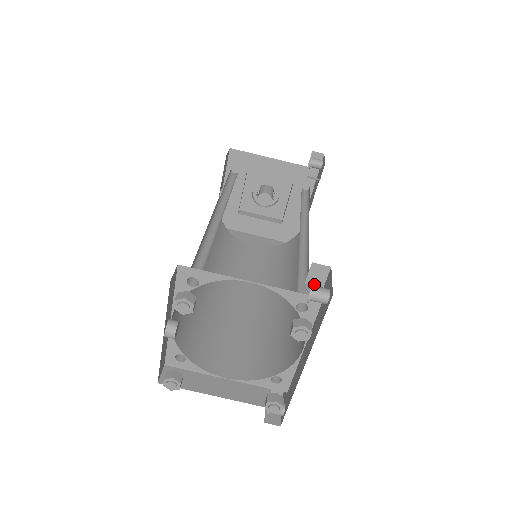
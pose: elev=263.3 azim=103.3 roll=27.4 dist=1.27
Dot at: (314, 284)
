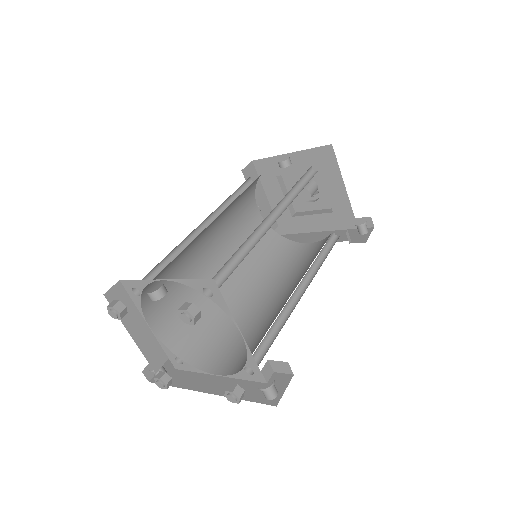
Dot at: (272, 366)
